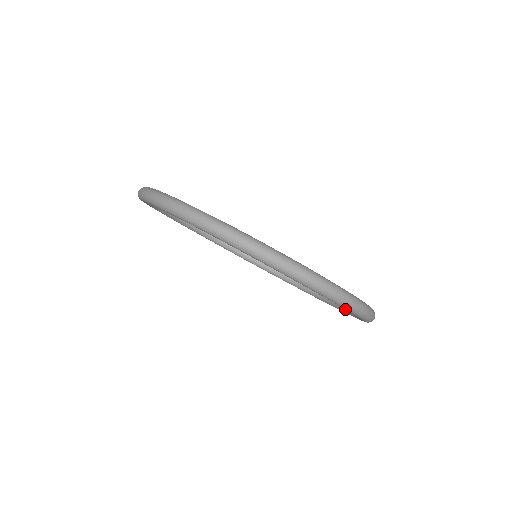
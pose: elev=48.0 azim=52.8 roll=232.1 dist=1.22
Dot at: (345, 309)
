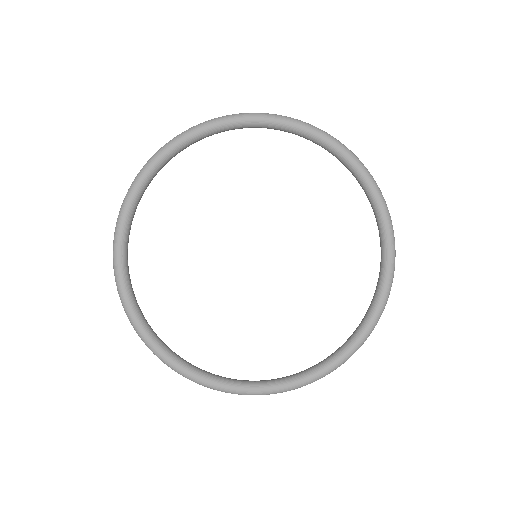
Dot at: (311, 369)
